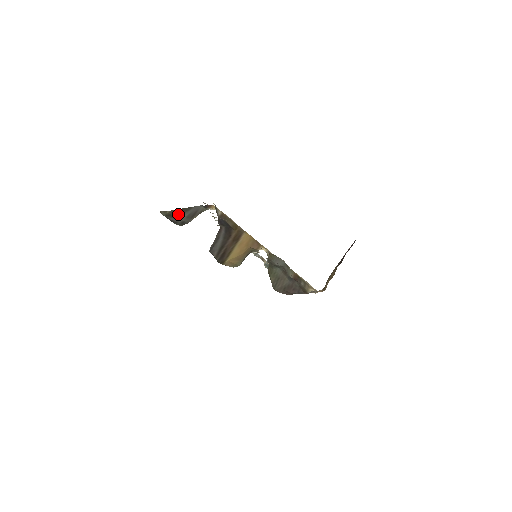
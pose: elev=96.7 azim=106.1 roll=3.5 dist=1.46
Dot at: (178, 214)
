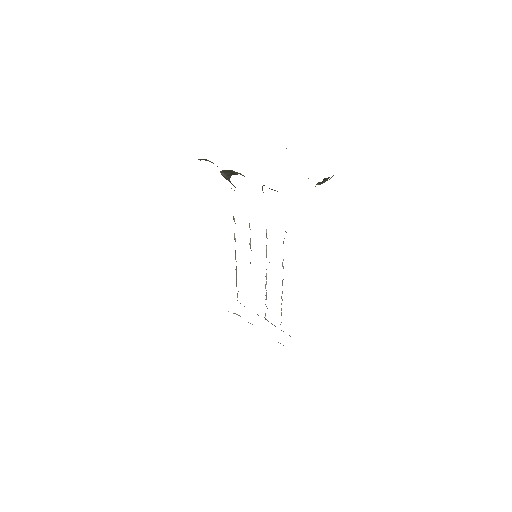
Dot at: occluded
